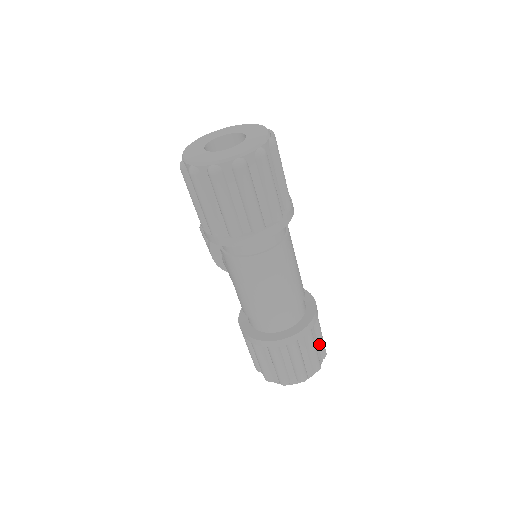
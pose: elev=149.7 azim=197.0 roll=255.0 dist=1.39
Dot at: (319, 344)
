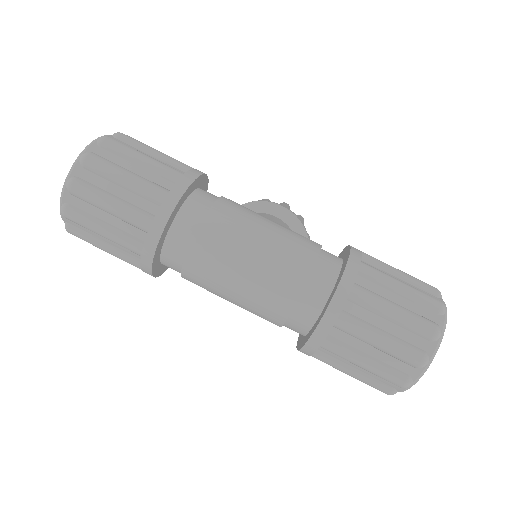
Dot at: (406, 297)
